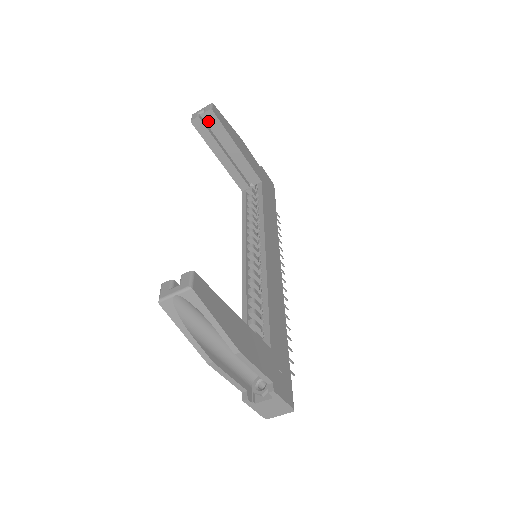
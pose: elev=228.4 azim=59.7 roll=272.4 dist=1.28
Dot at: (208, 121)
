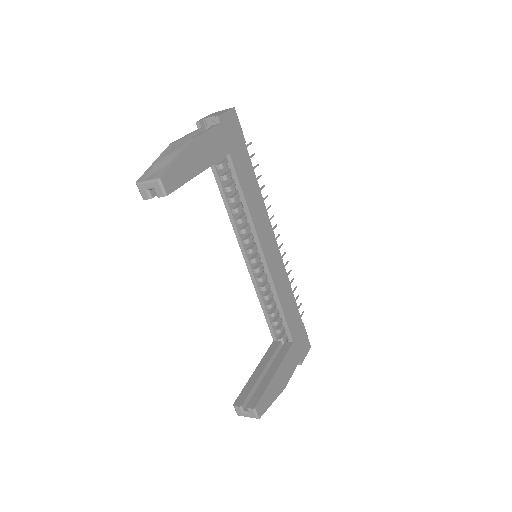
Dot at: occluded
